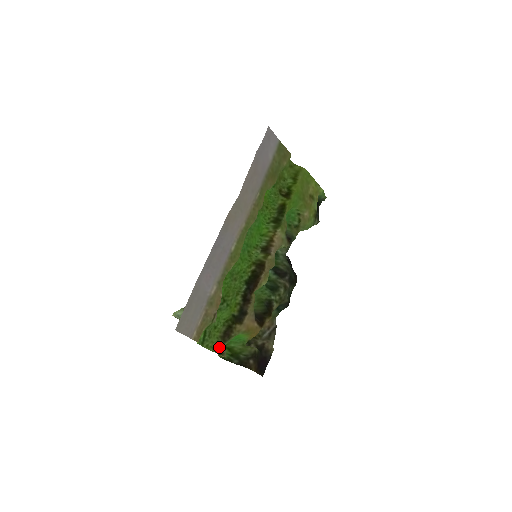
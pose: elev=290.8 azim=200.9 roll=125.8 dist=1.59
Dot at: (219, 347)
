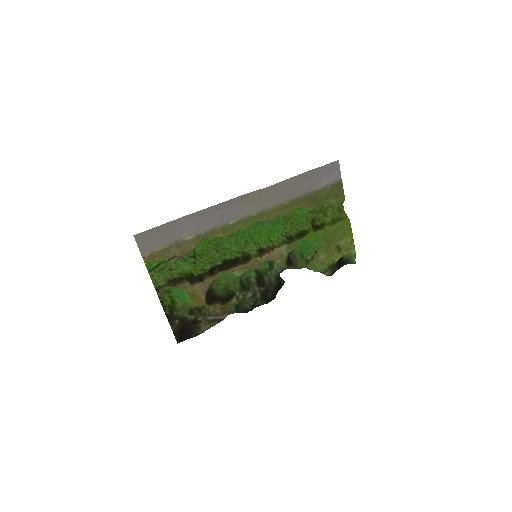
Dot at: (160, 285)
